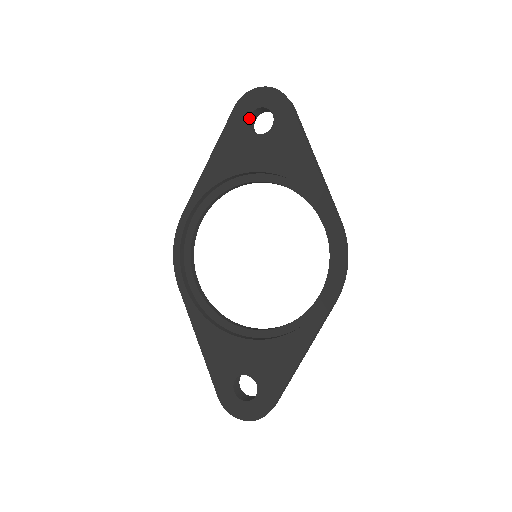
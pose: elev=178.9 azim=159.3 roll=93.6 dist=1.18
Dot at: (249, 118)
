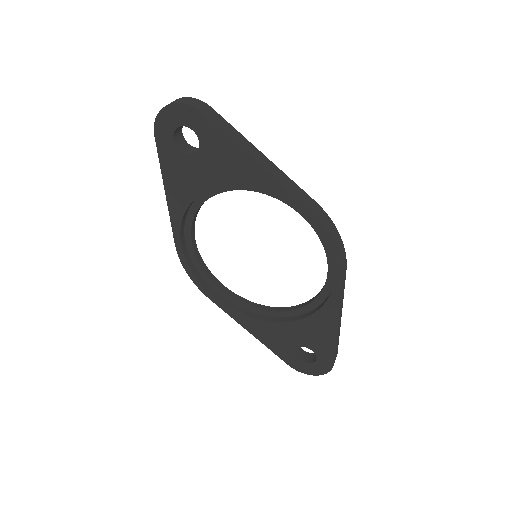
Dot at: (174, 141)
